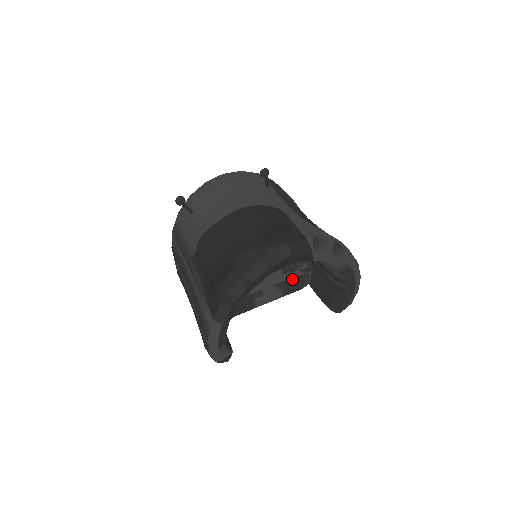
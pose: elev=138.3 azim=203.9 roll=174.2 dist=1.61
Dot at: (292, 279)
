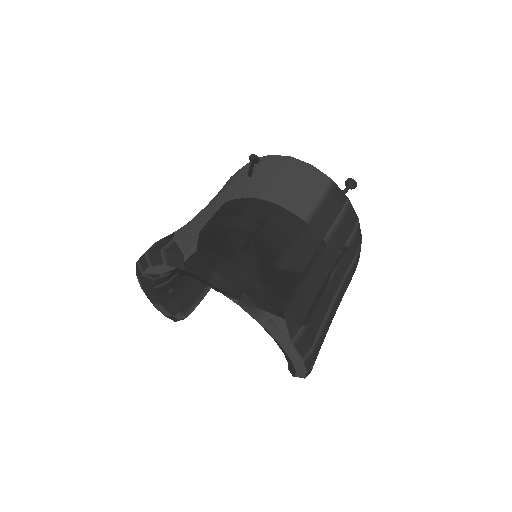
Dot at: occluded
